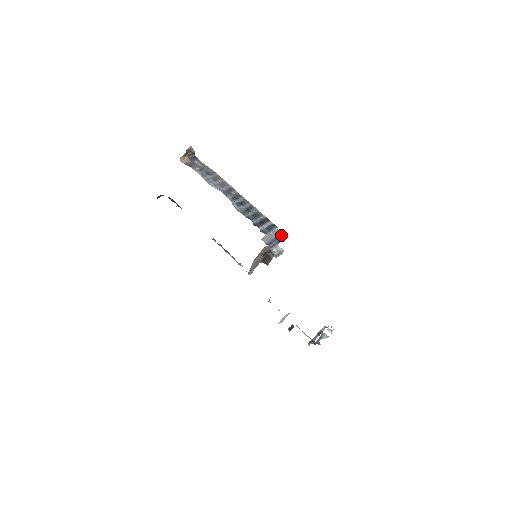
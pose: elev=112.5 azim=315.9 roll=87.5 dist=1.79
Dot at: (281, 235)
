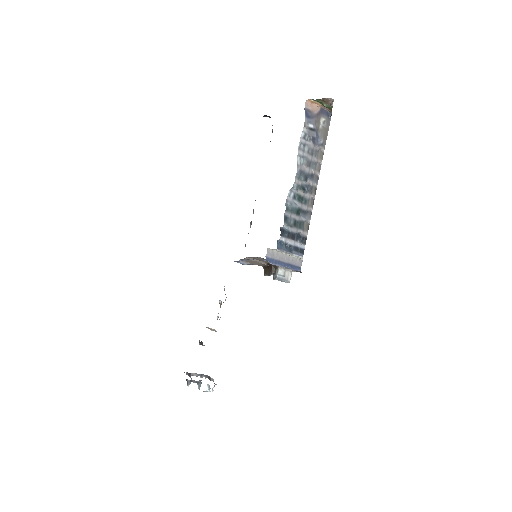
Dot at: (297, 267)
